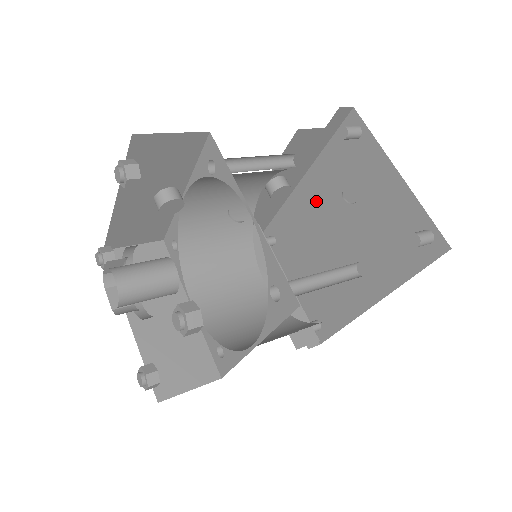
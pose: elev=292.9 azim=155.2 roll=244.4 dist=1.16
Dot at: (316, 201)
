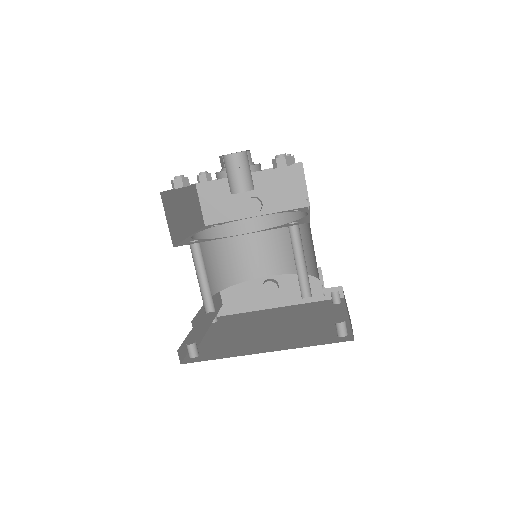
Dot at: (276, 315)
